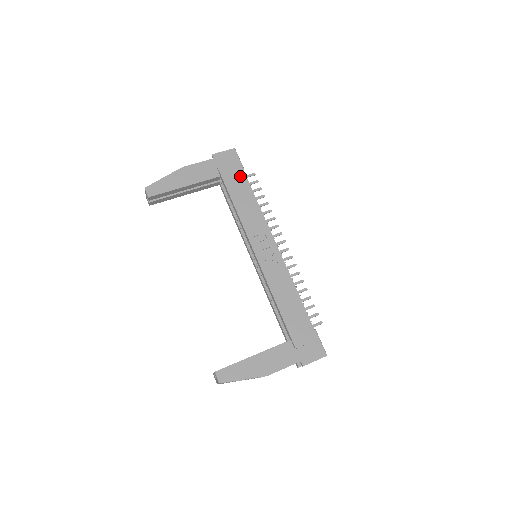
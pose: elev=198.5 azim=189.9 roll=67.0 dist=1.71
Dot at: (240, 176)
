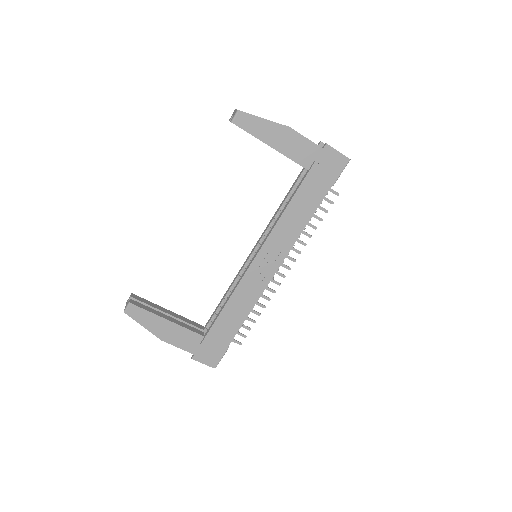
Dot at: (323, 188)
